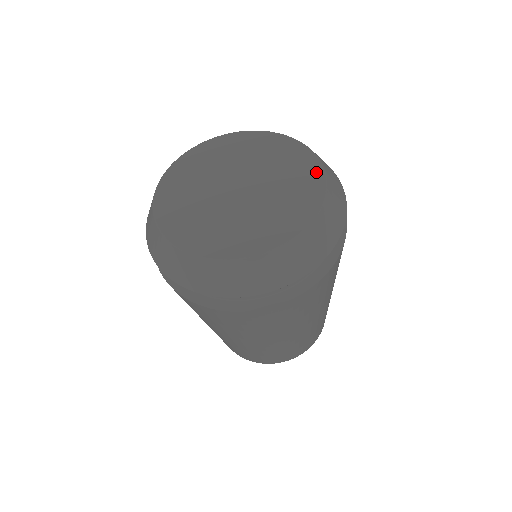
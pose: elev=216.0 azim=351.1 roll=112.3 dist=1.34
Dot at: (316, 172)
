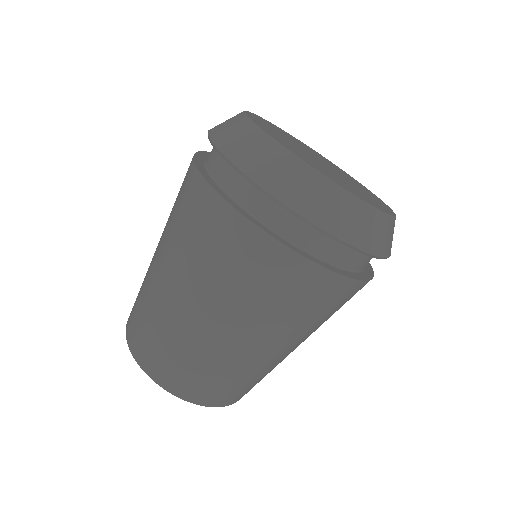
Dot at: (388, 210)
